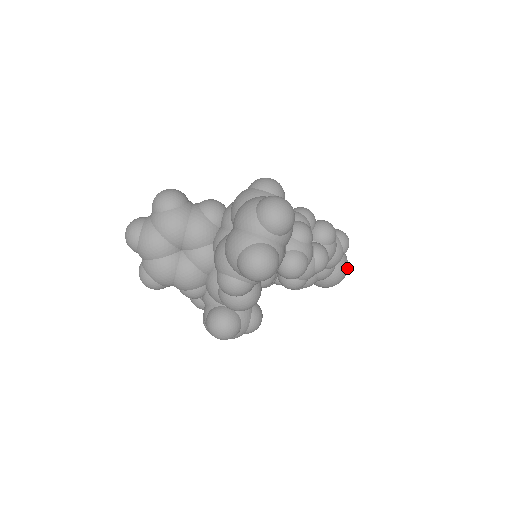
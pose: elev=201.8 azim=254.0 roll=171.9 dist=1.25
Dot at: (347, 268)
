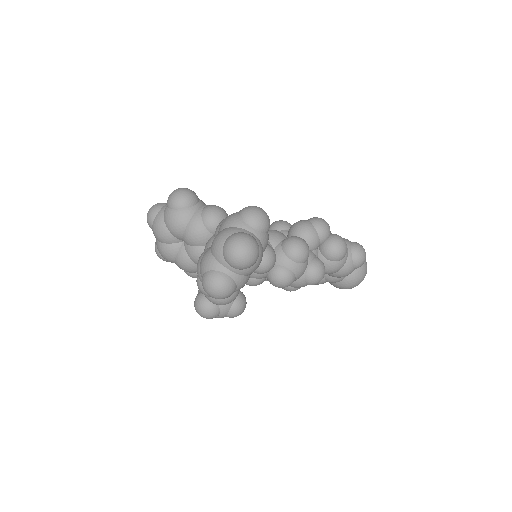
Dot at: (362, 279)
